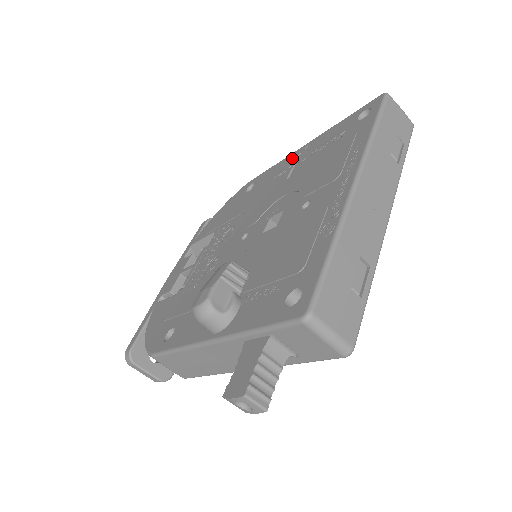
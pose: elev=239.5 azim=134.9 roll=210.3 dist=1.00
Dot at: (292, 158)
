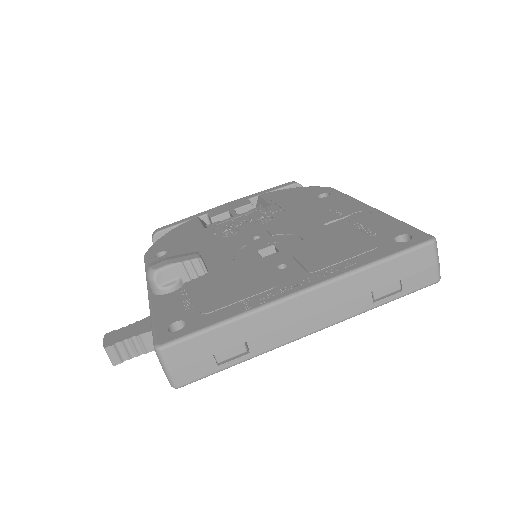
Dot at: (355, 208)
